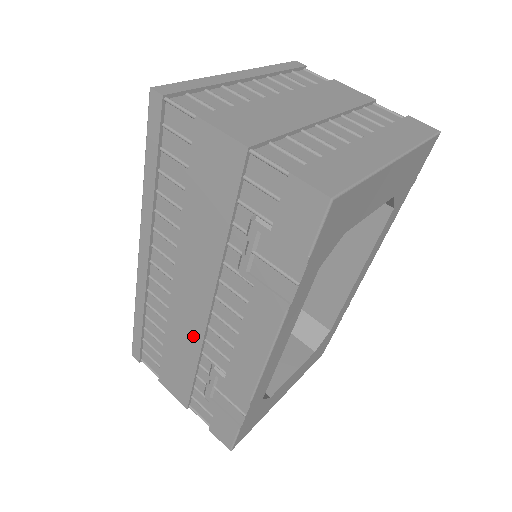
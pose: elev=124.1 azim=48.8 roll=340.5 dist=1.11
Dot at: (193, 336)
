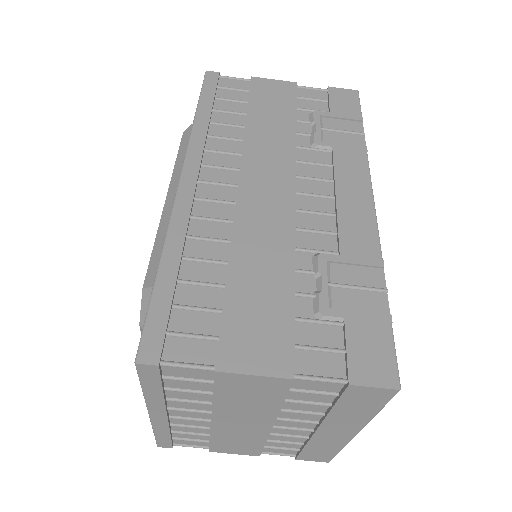
Dot at: occluded
